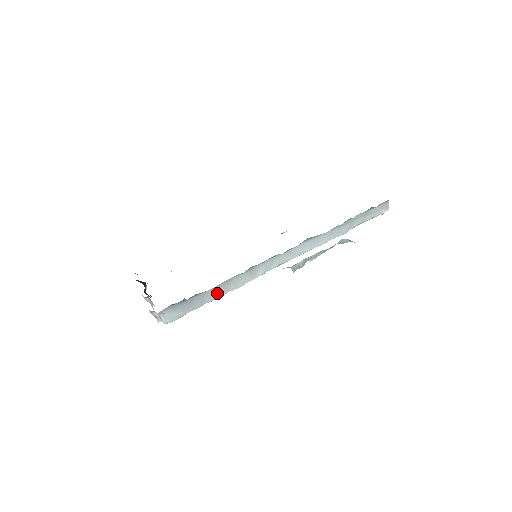
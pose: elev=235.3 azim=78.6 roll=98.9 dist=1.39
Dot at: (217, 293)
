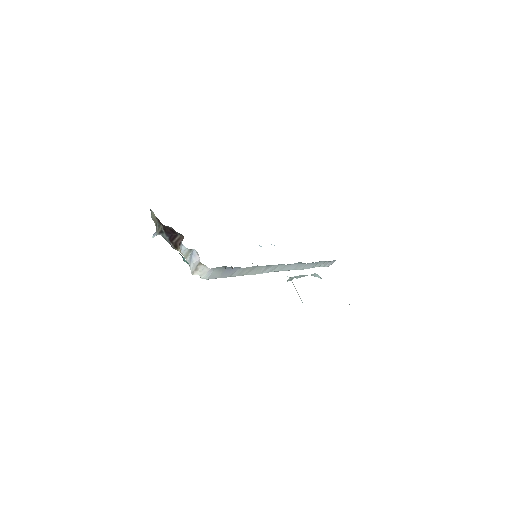
Dot at: (242, 272)
